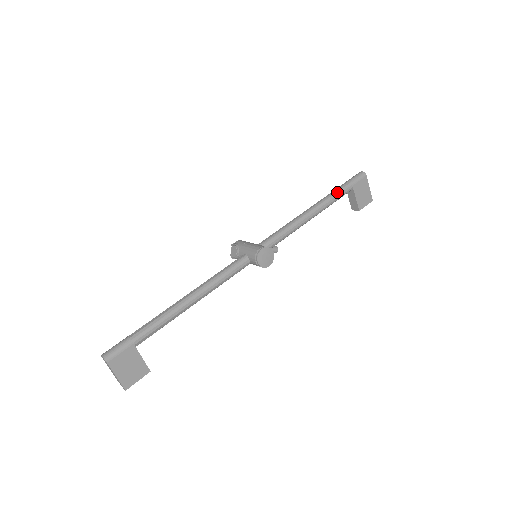
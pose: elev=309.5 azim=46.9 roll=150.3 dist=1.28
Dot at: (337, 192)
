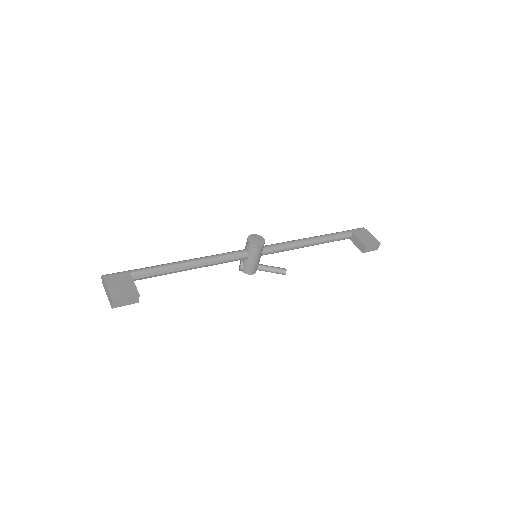
Dot at: (335, 233)
